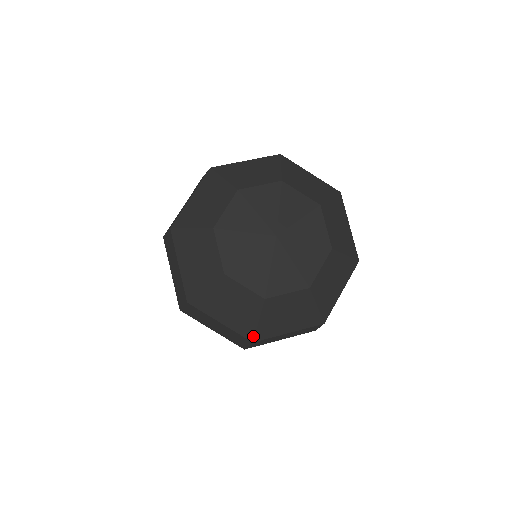
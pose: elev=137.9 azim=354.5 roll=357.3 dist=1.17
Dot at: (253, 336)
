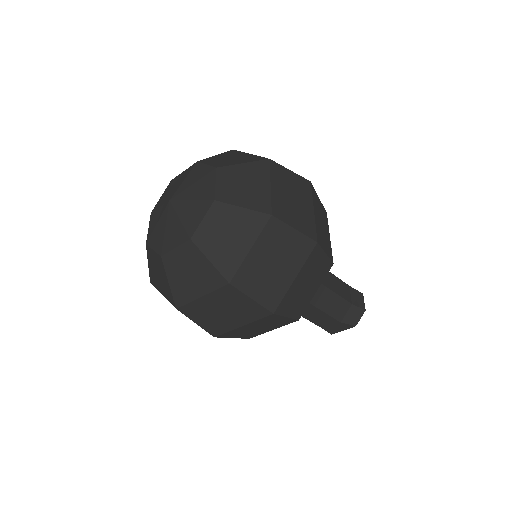
Dot at: (174, 301)
